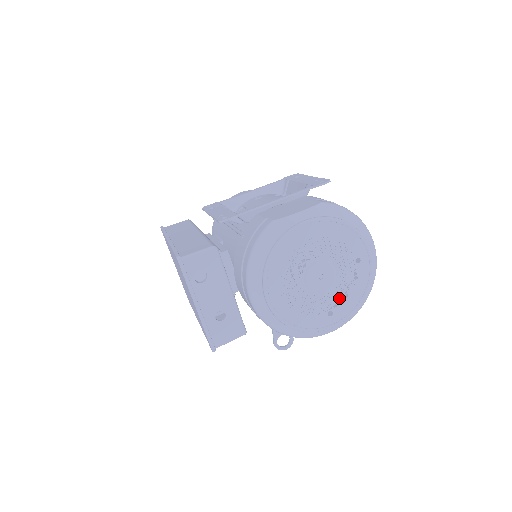
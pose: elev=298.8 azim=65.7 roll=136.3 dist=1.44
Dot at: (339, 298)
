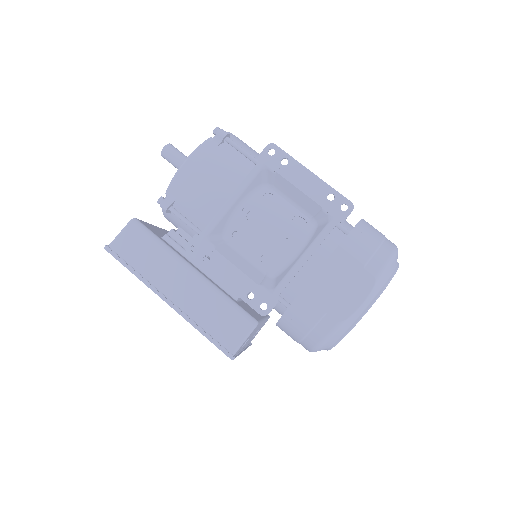
Dot at: occluded
